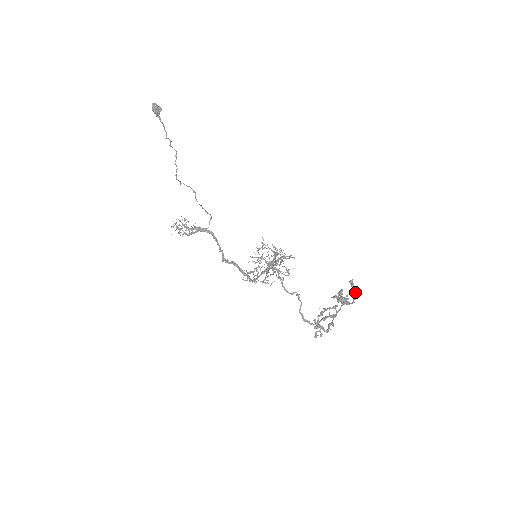
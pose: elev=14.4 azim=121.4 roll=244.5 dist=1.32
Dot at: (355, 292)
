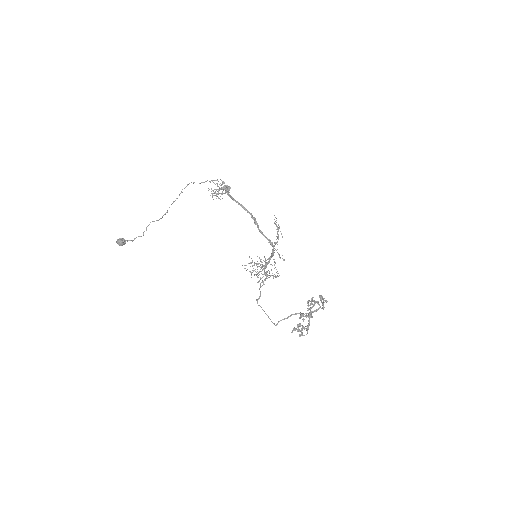
Dot at: occluded
